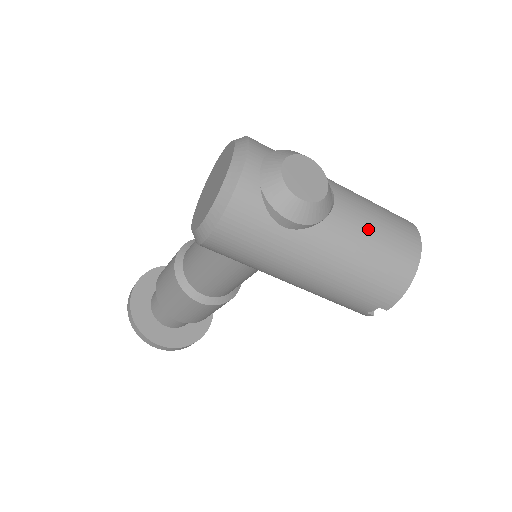
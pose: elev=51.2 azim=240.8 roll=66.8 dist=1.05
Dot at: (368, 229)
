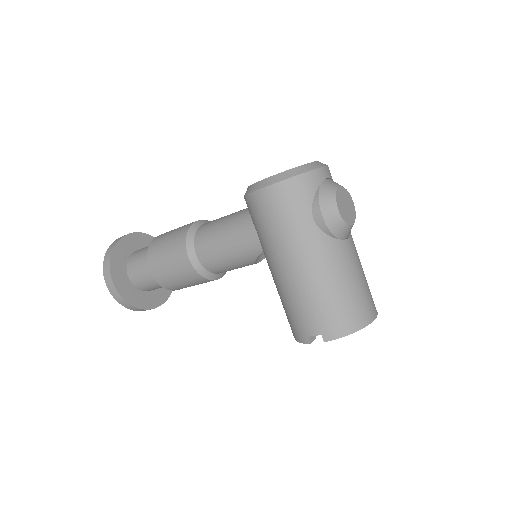
Dot at: (355, 272)
